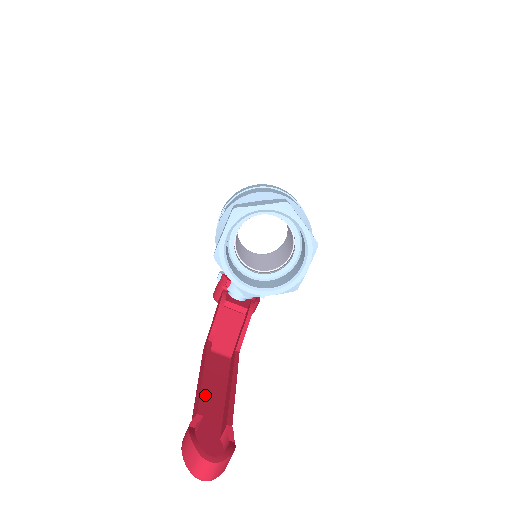
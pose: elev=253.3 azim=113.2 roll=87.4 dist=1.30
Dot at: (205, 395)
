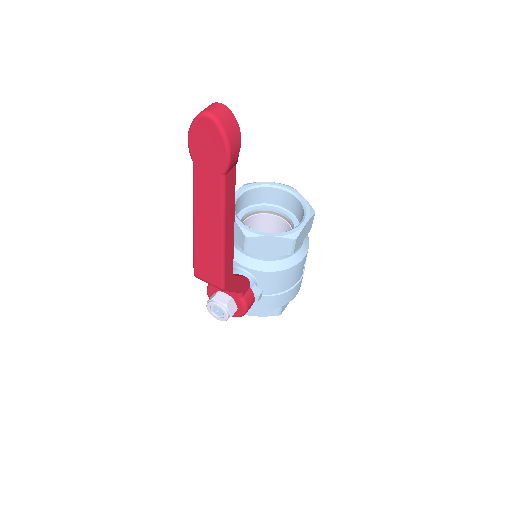
Dot at: occluded
